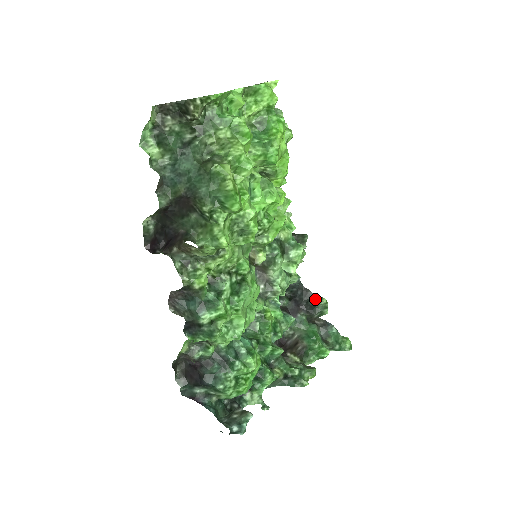
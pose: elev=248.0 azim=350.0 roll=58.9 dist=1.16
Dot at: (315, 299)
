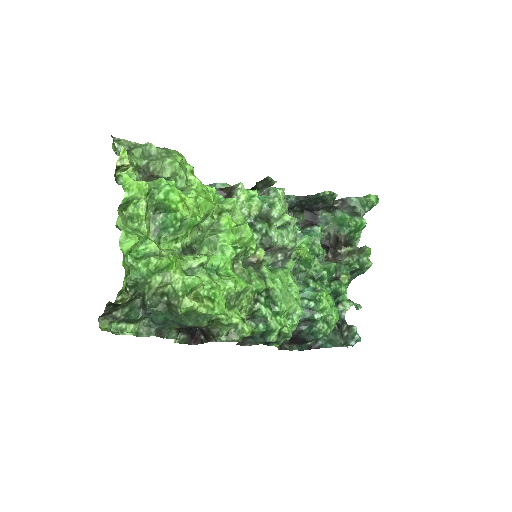
Dot at: (319, 197)
